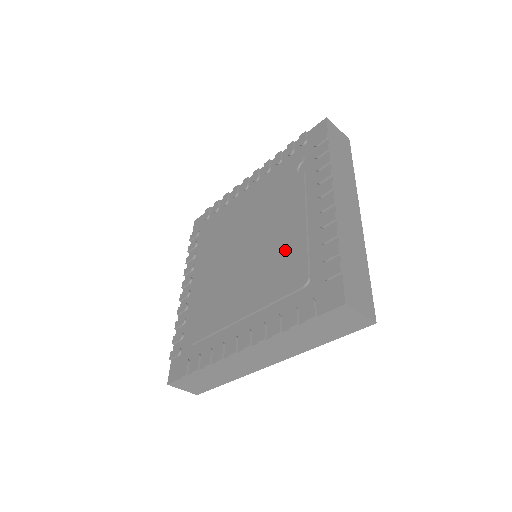
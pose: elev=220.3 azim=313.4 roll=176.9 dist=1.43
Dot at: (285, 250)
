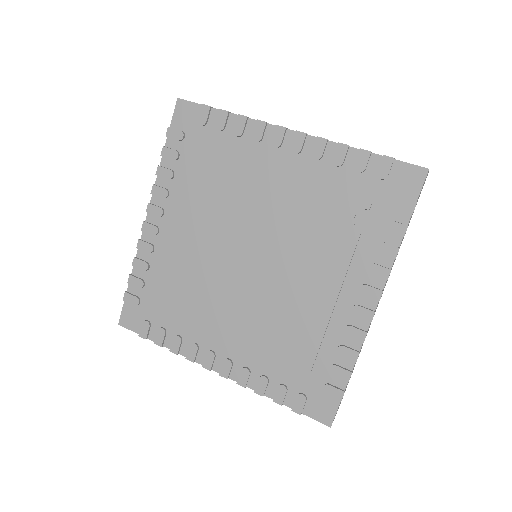
Dot at: (298, 317)
